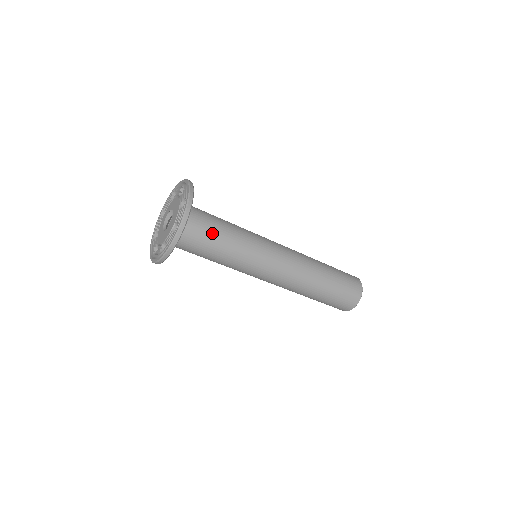
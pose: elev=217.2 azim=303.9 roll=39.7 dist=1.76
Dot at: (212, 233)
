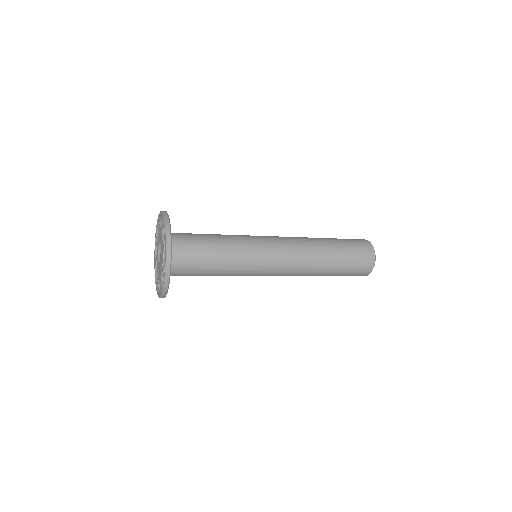
Dot at: (202, 265)
